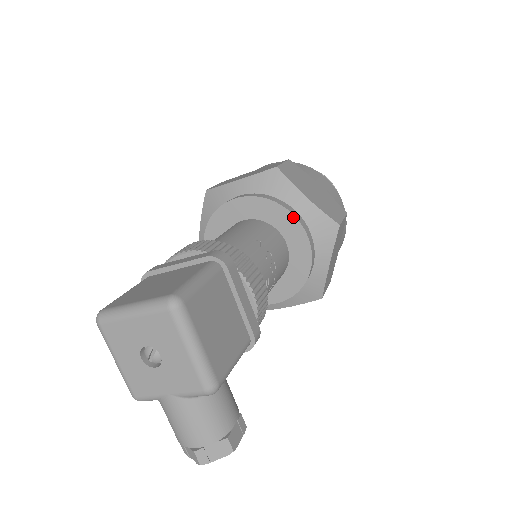
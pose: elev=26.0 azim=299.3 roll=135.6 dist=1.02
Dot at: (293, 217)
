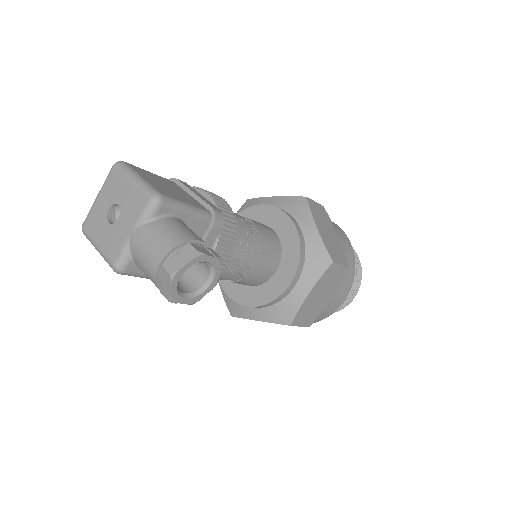
Dot at: (264, 206)
